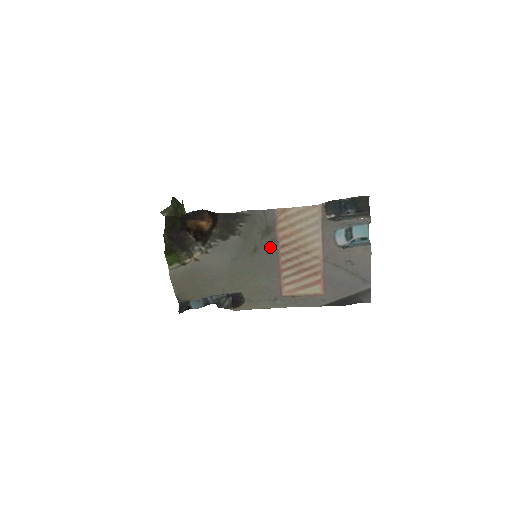
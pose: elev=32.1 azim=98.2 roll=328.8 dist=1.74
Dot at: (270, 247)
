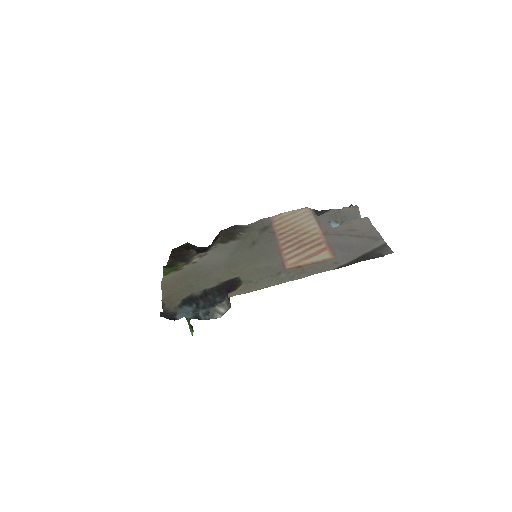
Dot at: (268, 238)
